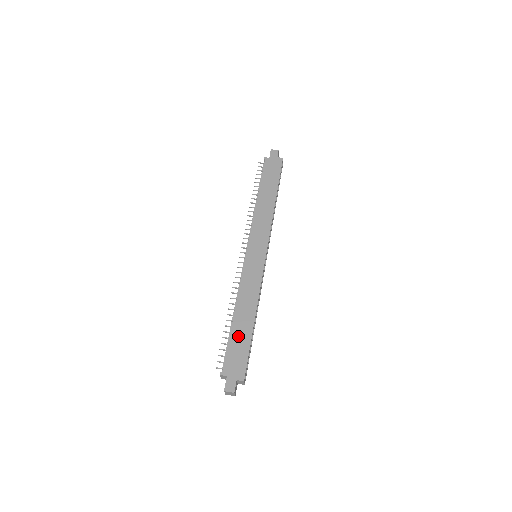
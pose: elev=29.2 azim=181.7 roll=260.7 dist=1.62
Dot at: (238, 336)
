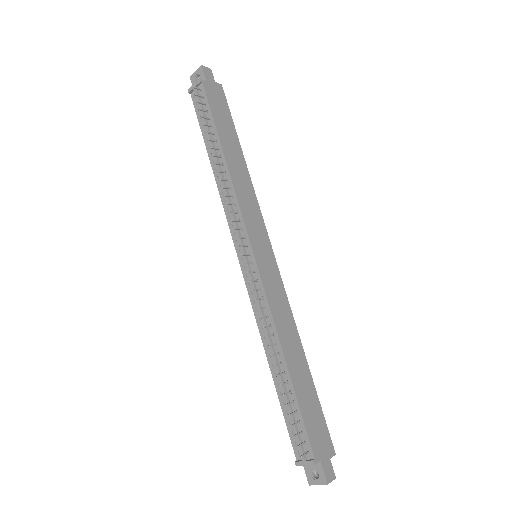
Dot at: (304, 393)
